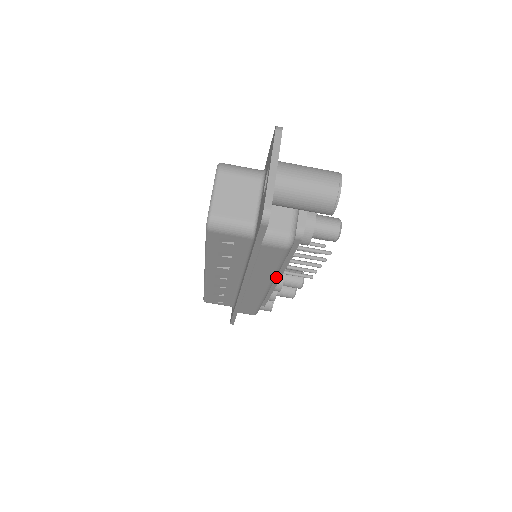
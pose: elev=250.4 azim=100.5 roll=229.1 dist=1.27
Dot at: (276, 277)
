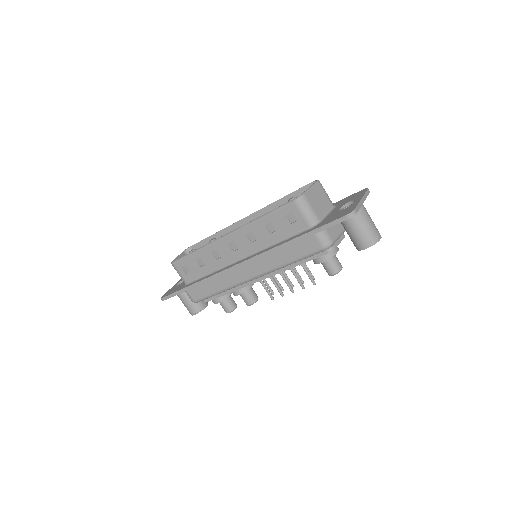
Dot at: (263, 276)
